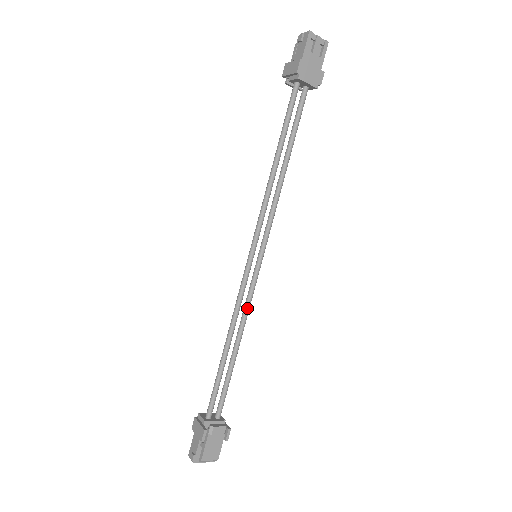
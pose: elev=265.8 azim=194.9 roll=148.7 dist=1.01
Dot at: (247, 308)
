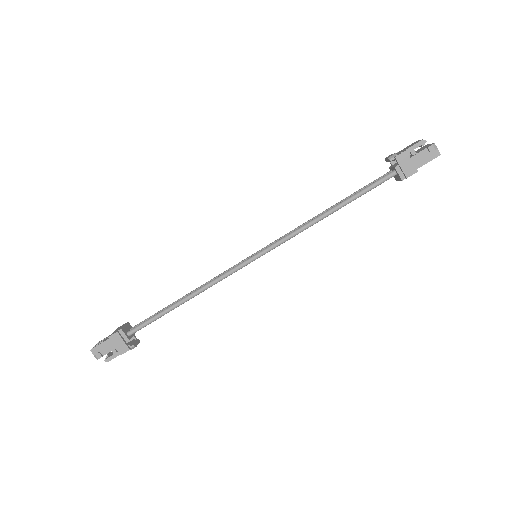
Dot at: occluded
